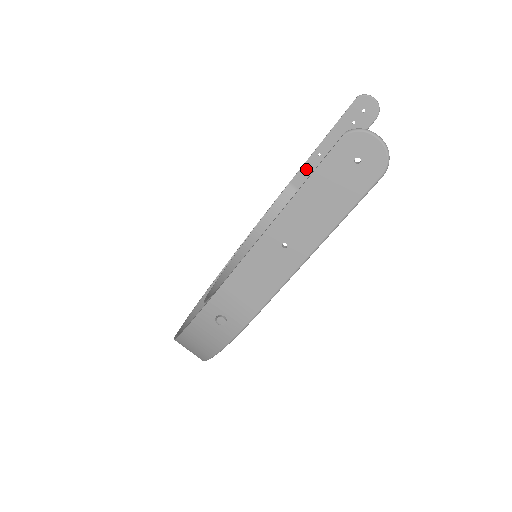
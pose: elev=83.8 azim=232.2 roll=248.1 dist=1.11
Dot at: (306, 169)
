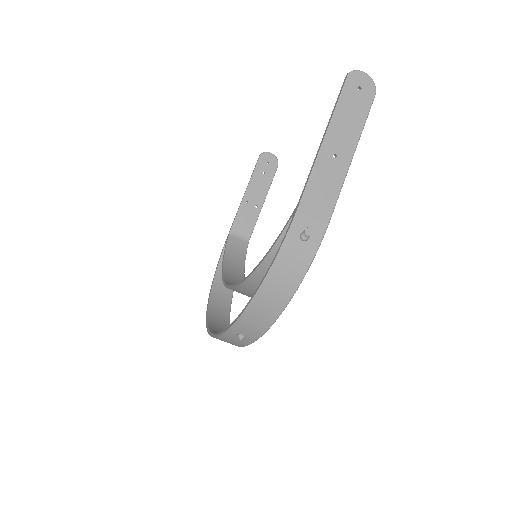
Dot at: (240, 216)
